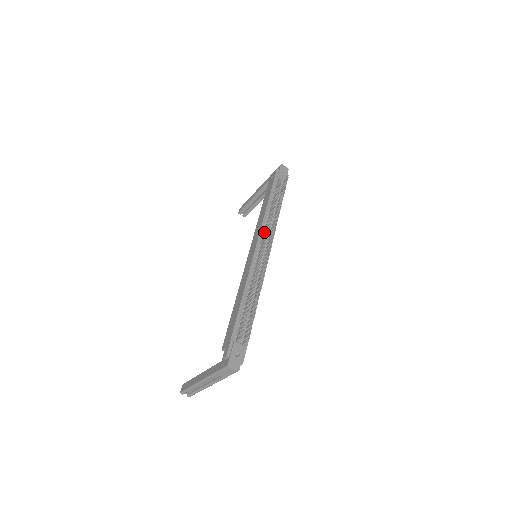
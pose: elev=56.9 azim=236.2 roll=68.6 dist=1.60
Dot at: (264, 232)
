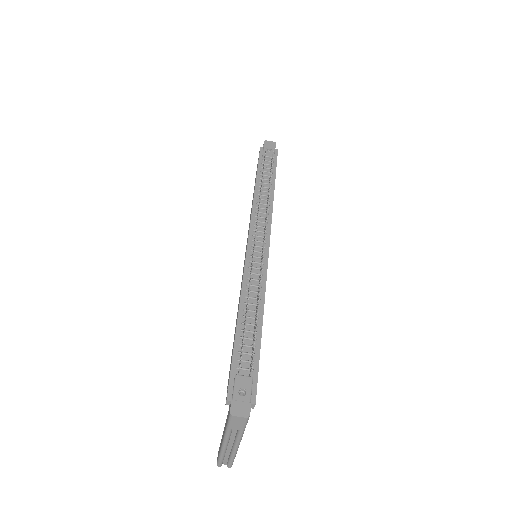
Dot at: (256, 223)
